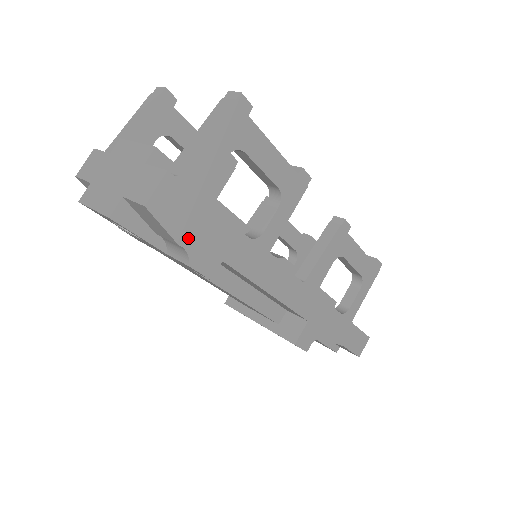
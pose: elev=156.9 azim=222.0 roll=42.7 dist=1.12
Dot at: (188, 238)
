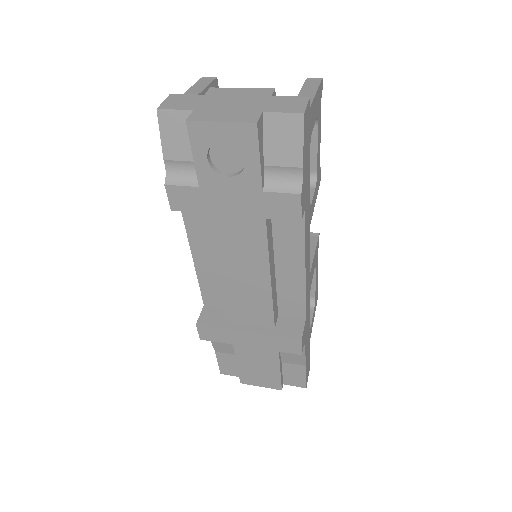
Dot at: (304, 167)
